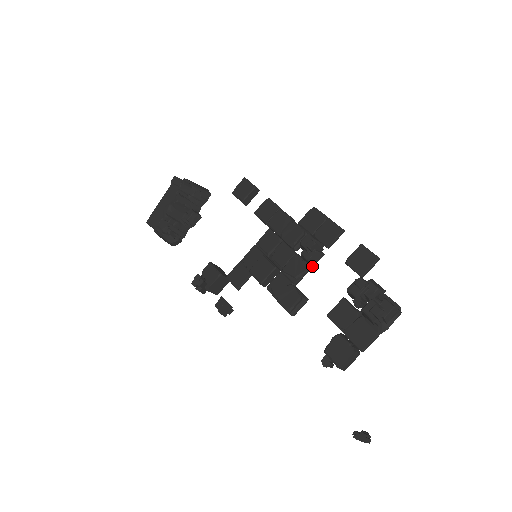
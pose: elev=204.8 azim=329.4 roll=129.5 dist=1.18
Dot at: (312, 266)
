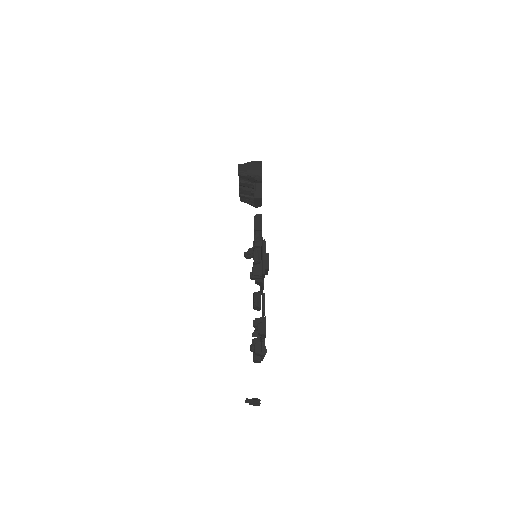
Dot at: (261, 286)
